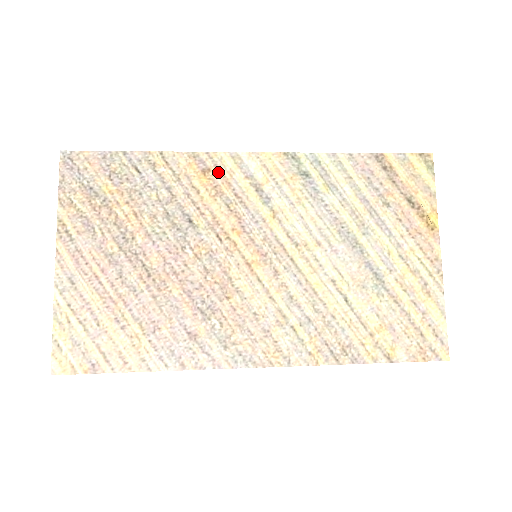
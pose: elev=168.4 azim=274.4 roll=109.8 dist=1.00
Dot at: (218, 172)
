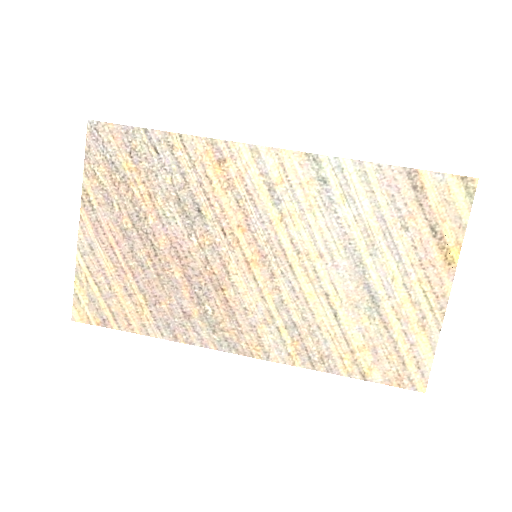
Dot at: (233, 164)
